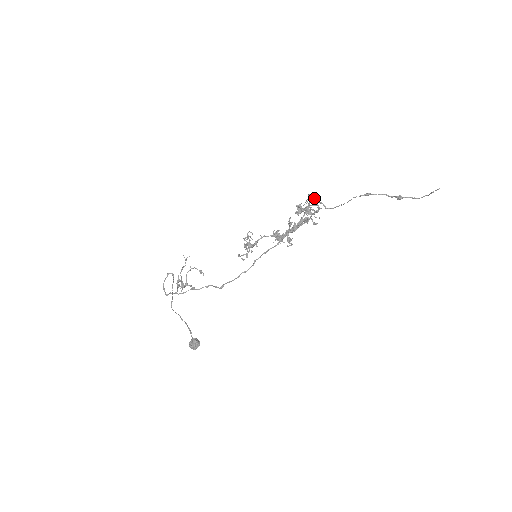
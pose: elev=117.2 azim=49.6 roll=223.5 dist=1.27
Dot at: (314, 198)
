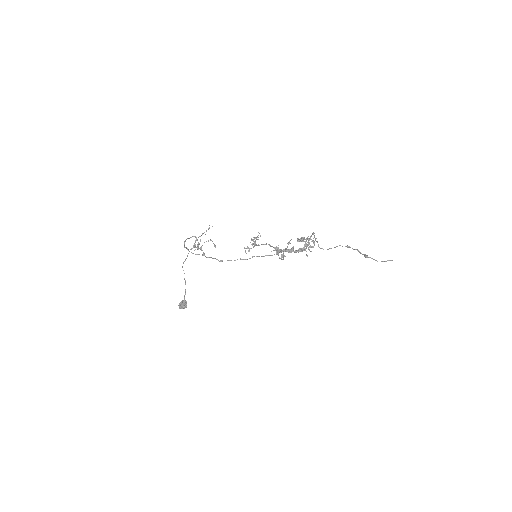
Dot at: occluded
